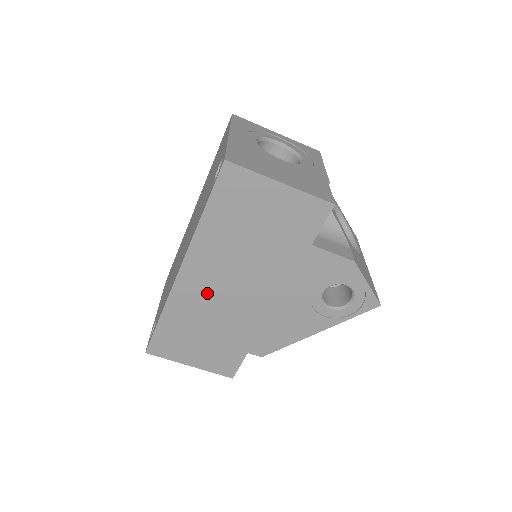
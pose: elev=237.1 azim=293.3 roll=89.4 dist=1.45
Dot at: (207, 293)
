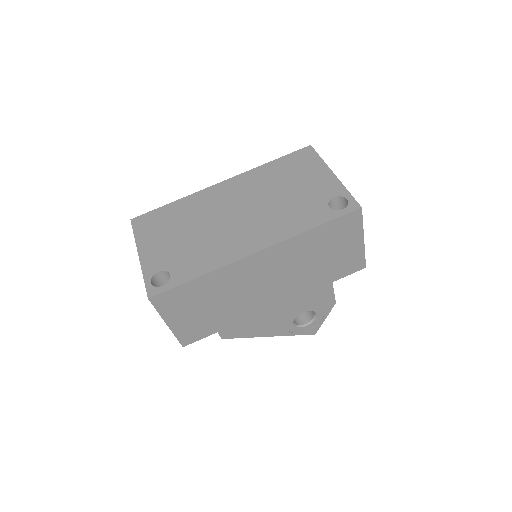
Dot at: (250, 278)
